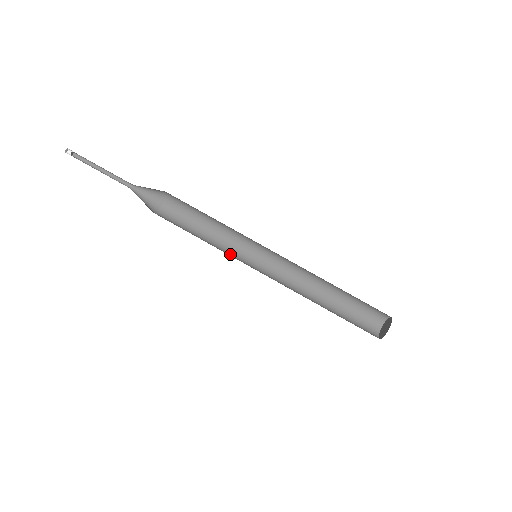
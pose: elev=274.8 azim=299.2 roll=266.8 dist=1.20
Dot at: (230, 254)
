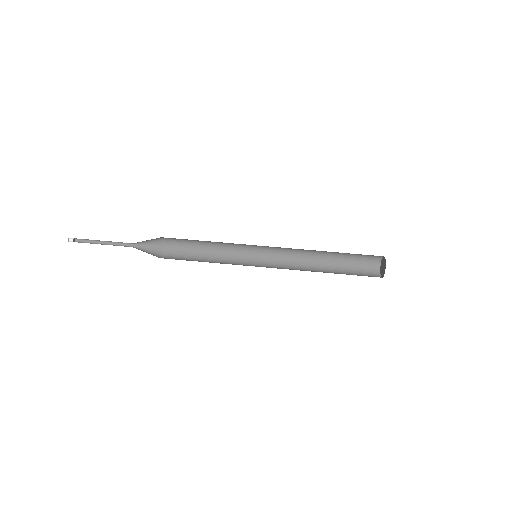
Dot at: (235, 260)
